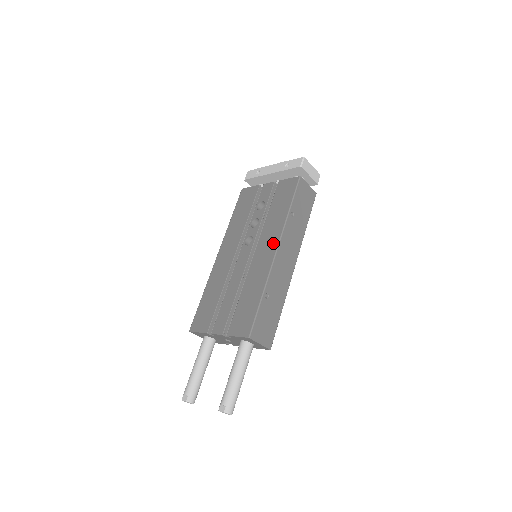
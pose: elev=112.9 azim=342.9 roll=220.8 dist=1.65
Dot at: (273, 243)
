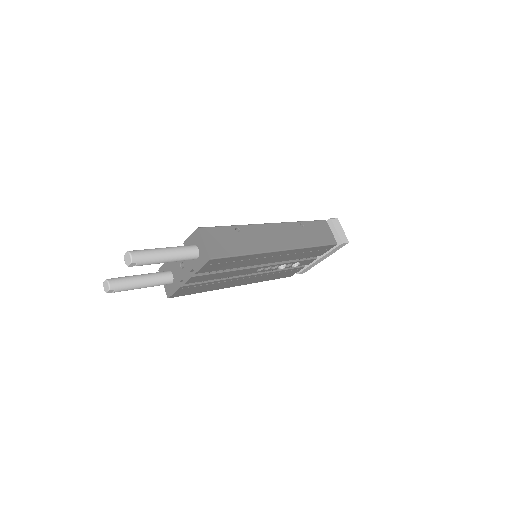
Dot at: occluded
